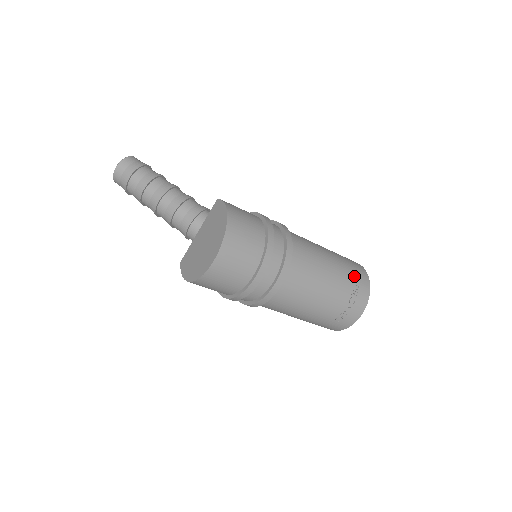
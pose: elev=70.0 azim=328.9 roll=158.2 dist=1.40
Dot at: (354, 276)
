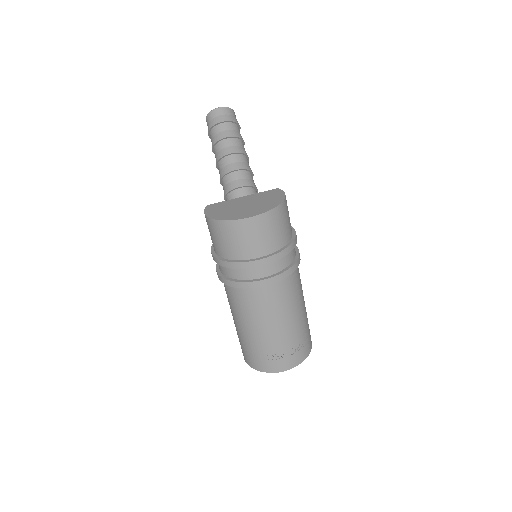
Dot at: (307, 335)
